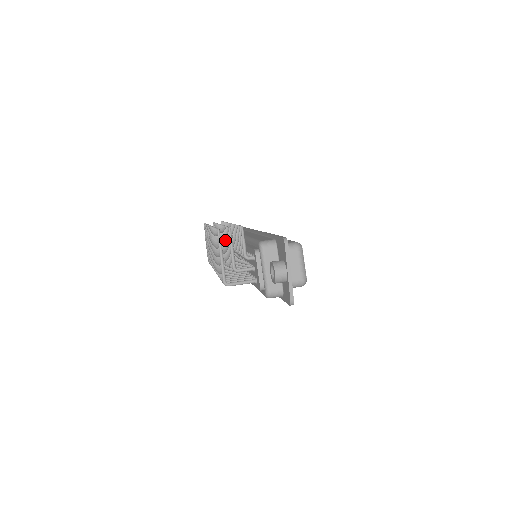
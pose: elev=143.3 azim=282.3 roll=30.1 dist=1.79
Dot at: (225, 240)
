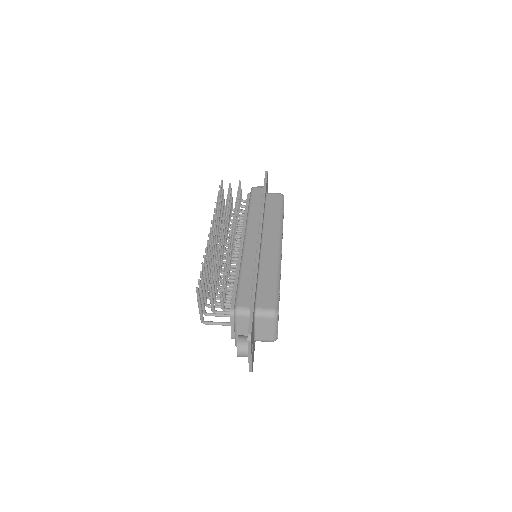
Dot at: occluded
